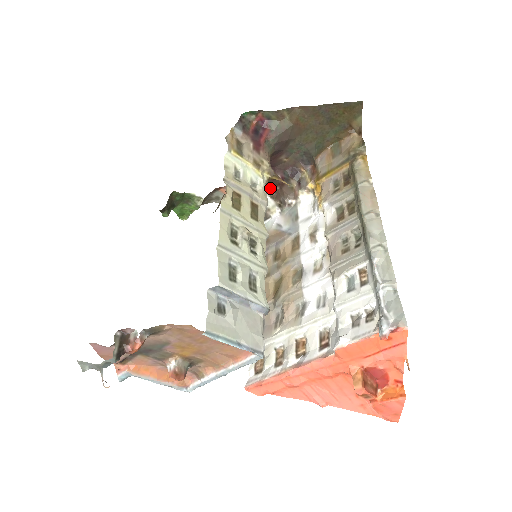
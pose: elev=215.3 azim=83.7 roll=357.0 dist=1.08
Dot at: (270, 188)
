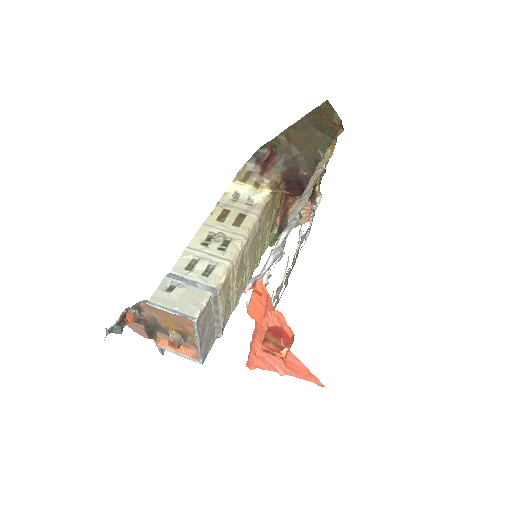
Dot at: occluded
